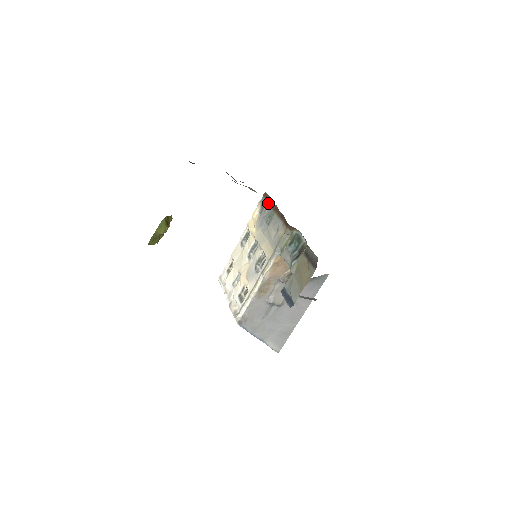
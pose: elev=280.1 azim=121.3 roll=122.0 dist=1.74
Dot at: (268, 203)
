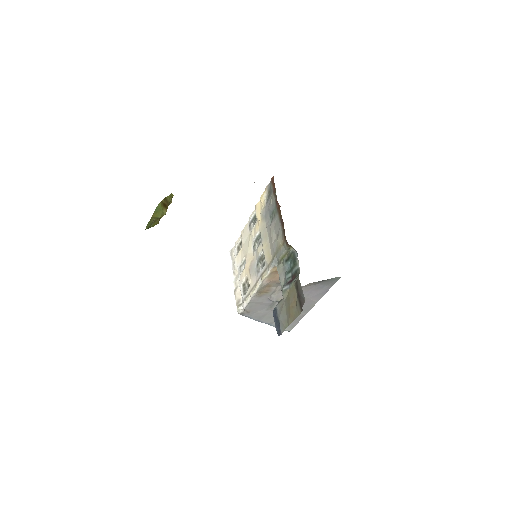
Dot at: (273, 194)
